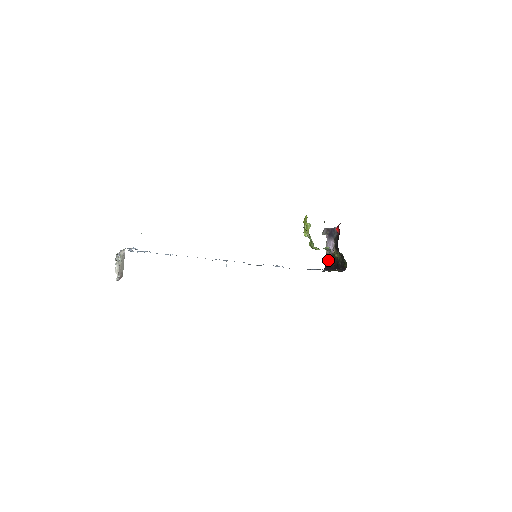
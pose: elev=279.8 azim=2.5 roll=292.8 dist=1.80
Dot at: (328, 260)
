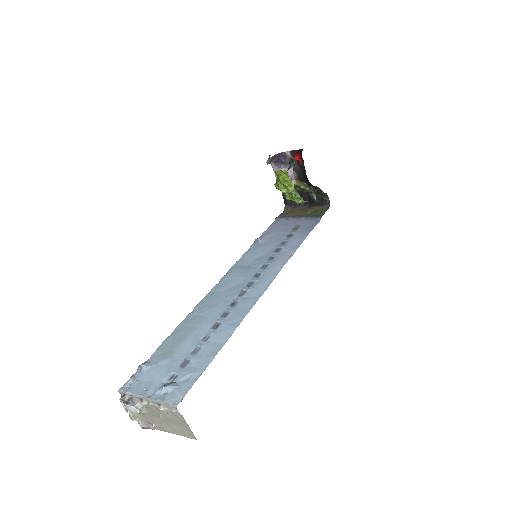
Dot at: occluded
